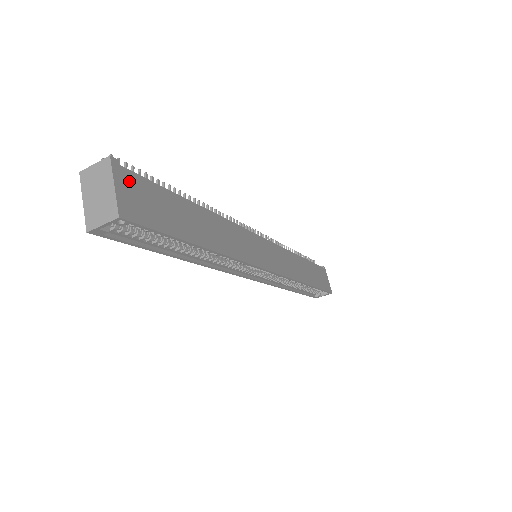
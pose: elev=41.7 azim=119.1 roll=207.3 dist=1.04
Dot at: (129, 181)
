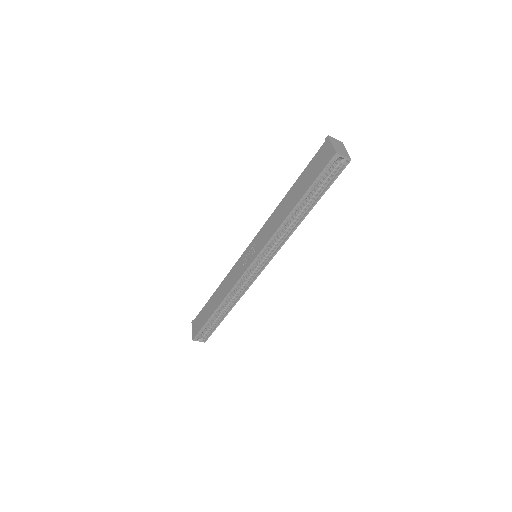
Dot at: occluded
